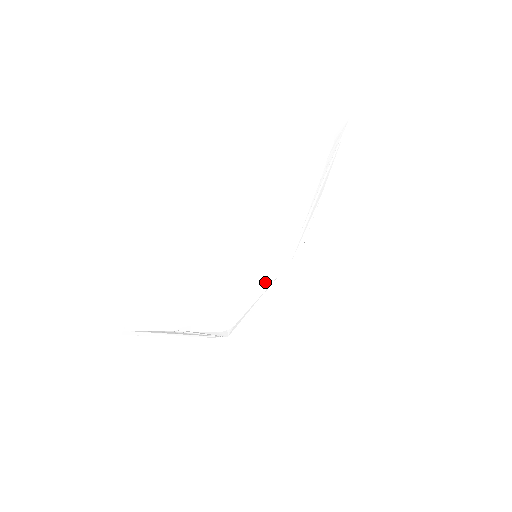
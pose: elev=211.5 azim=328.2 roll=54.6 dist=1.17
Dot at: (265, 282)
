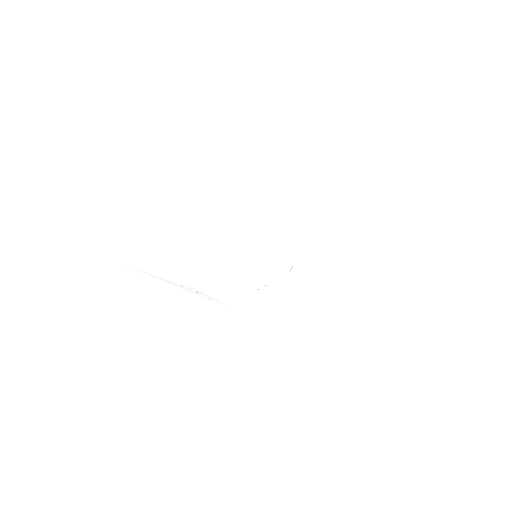
Dot at: (264, 281)
